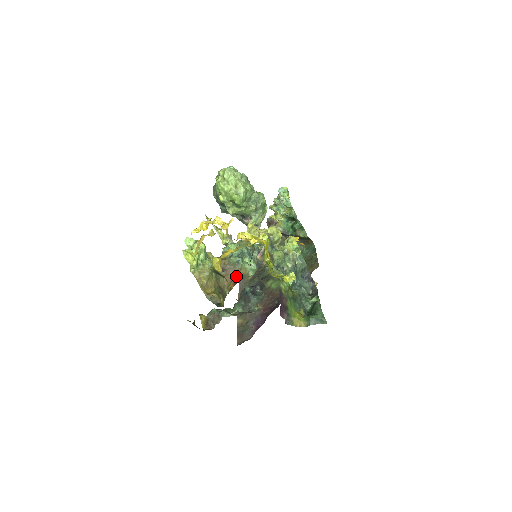
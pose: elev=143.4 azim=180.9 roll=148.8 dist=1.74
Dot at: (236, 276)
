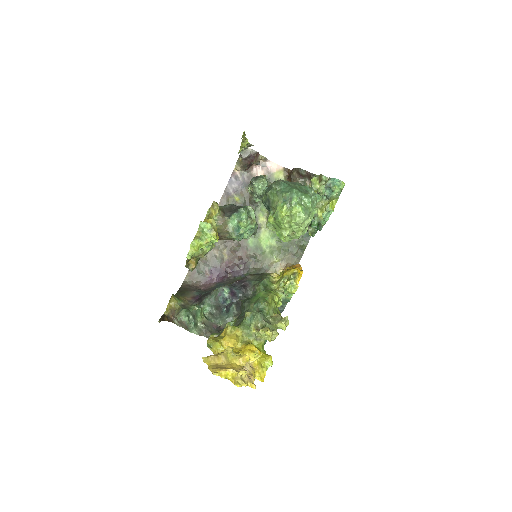
Dot at: occluded
